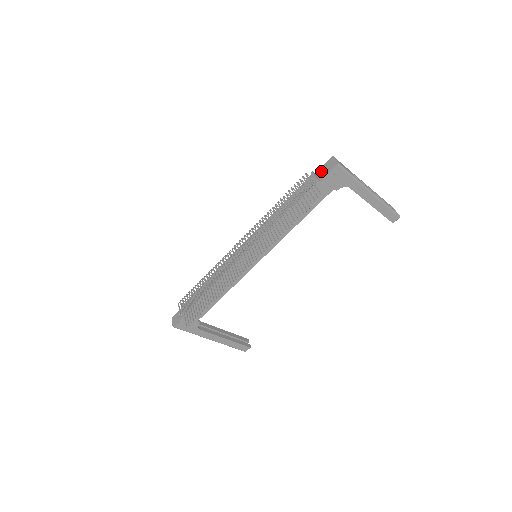
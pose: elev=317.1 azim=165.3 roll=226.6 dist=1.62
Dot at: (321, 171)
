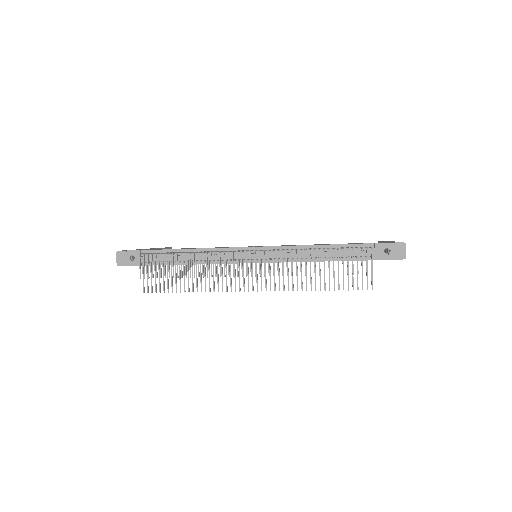
Dot at: (384, 248)
